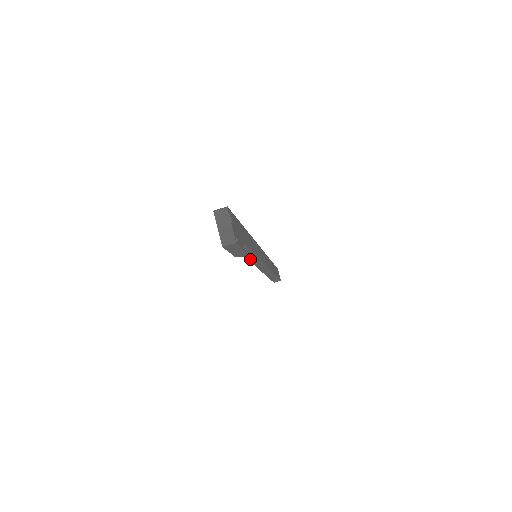
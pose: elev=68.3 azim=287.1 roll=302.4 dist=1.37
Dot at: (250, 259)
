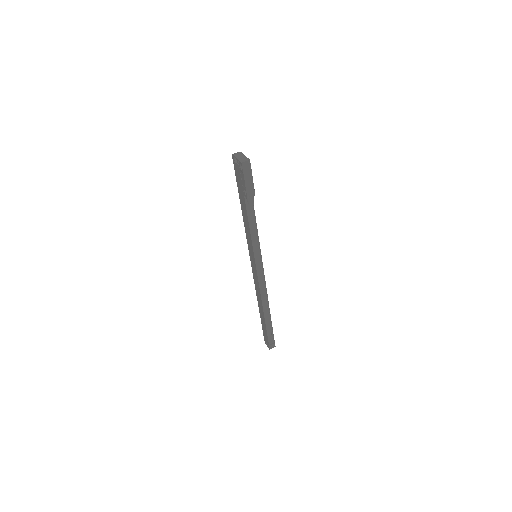
Dot at: (253, 249)
